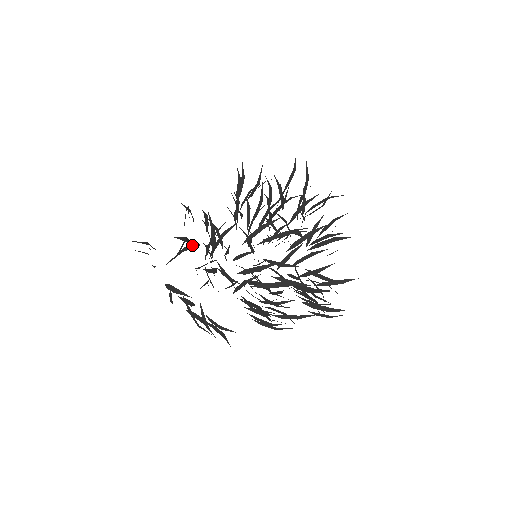
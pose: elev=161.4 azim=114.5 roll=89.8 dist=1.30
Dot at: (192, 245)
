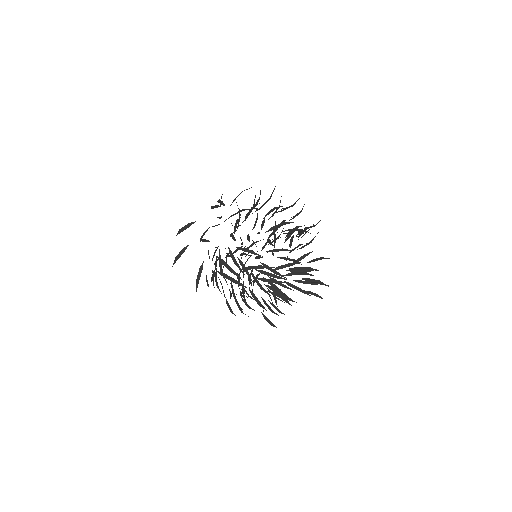
Dot at: occluded
